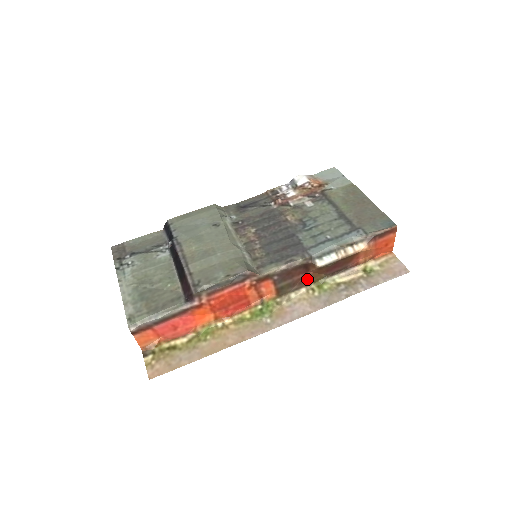
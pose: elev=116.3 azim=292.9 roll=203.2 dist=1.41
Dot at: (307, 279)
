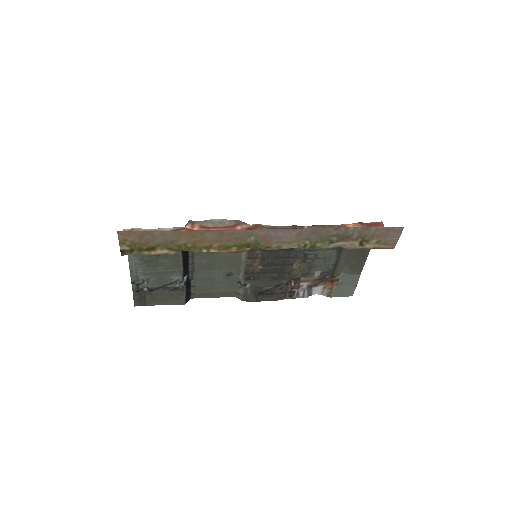
Dot at: occluded
